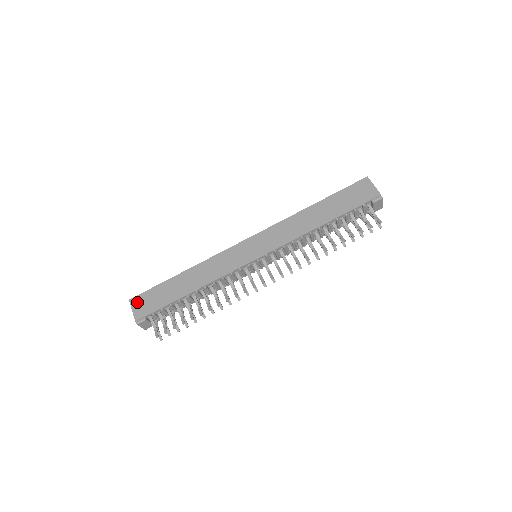
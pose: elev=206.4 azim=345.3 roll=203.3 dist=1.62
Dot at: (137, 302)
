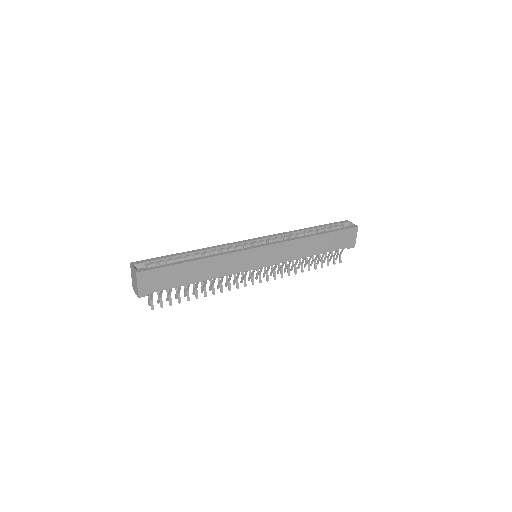
Dot at: (145, 278)
